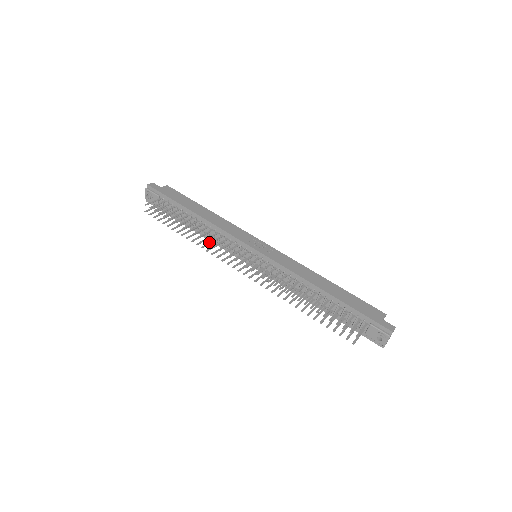
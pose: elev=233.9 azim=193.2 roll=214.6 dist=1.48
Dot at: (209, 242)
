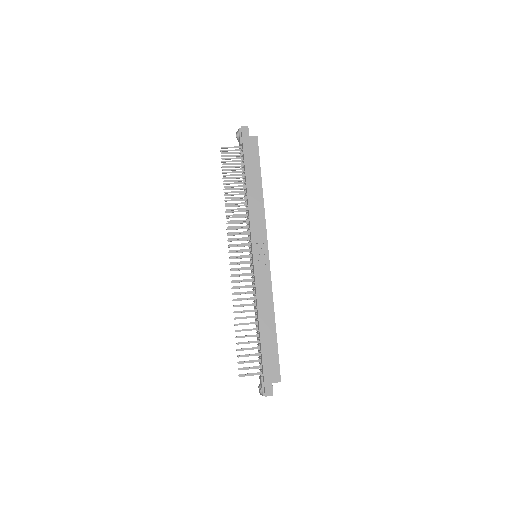
Dot at: (230, 220)
